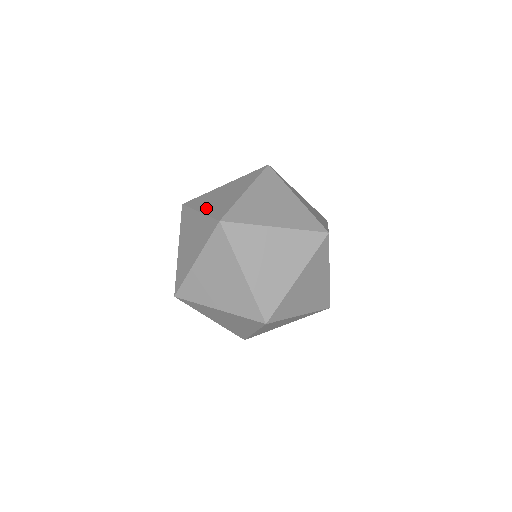
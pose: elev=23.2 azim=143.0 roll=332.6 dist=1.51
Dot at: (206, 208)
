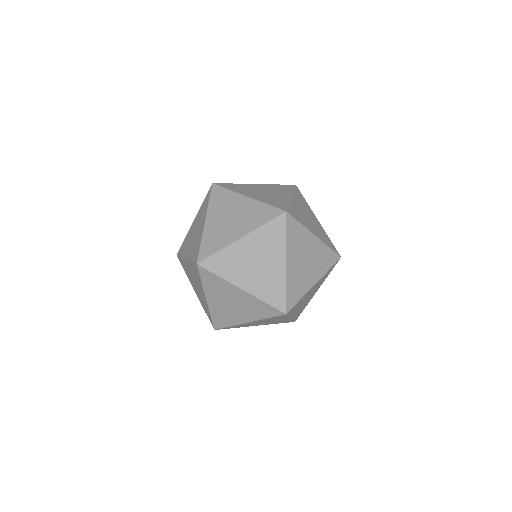
Dot at: (249, 285)
